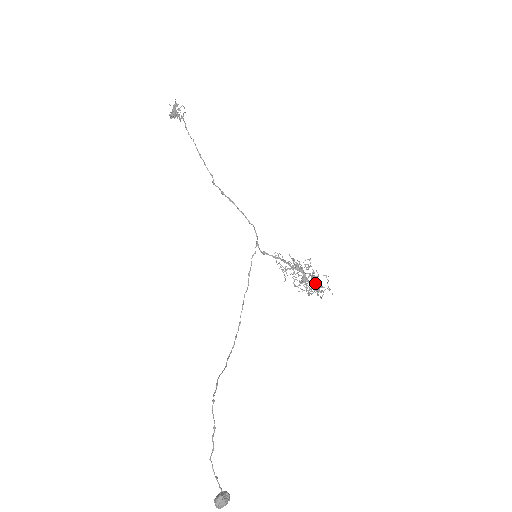
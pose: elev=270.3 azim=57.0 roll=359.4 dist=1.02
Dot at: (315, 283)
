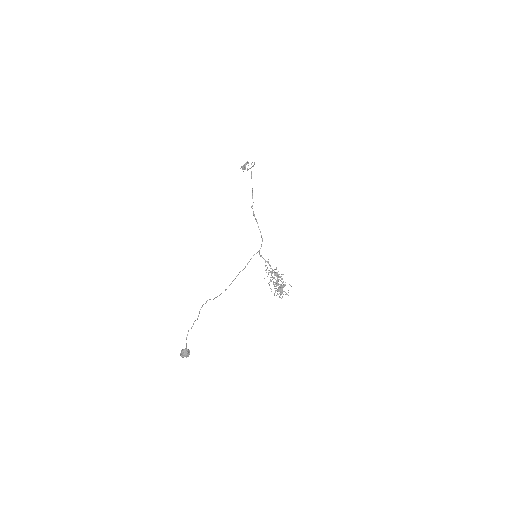
Dot at: (282, 287)
